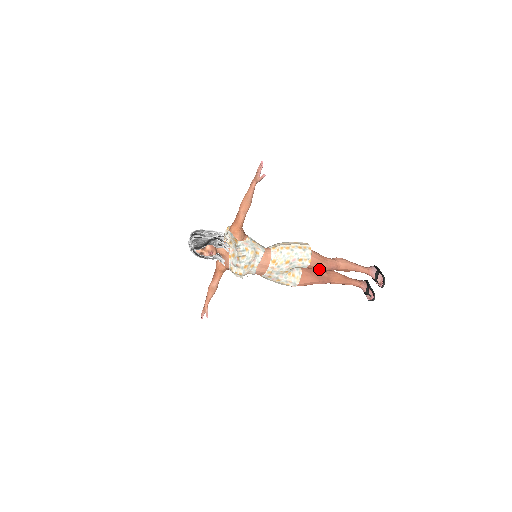
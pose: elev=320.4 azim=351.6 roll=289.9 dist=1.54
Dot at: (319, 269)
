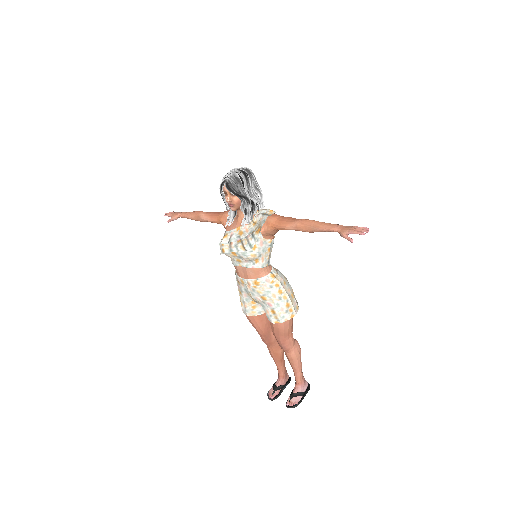
Dot at: (274, 333)
